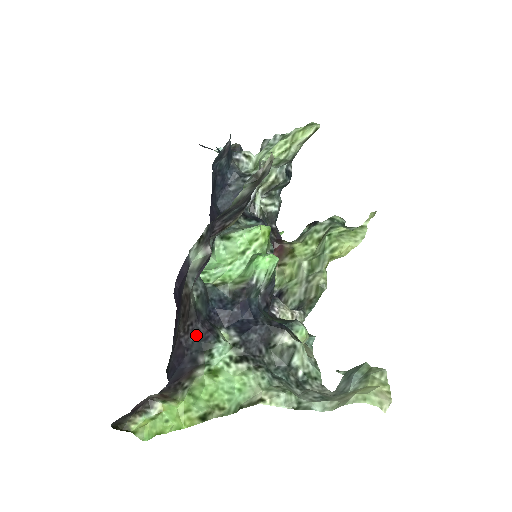
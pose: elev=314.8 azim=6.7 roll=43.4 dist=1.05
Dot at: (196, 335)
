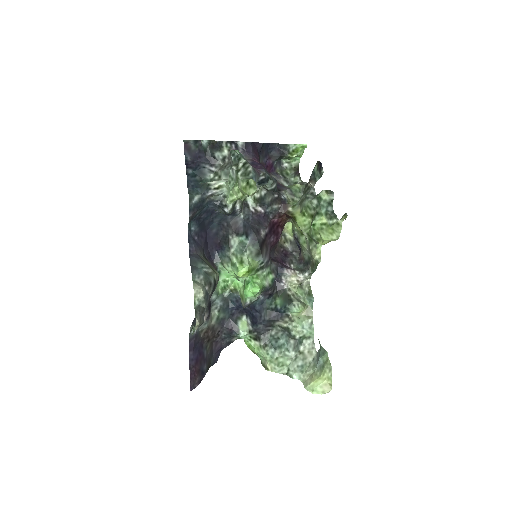
Dot at: (225, 333)
